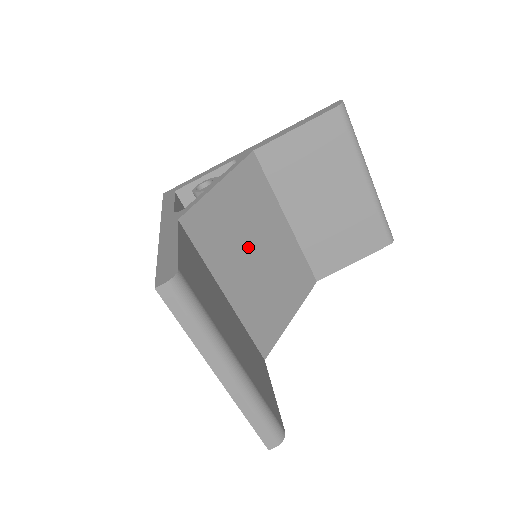
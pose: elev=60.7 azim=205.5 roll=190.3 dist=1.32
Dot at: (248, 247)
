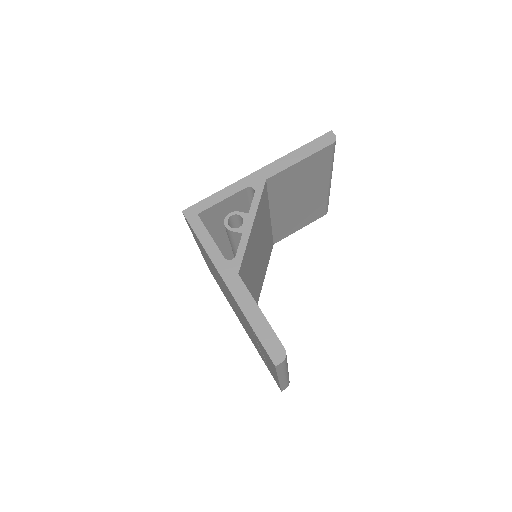
Dot at: (256, 256)
